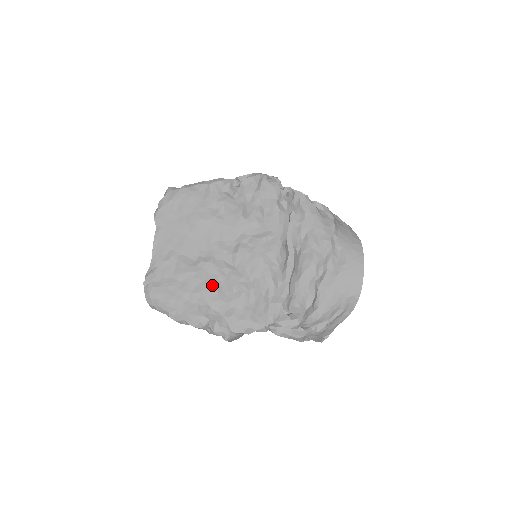
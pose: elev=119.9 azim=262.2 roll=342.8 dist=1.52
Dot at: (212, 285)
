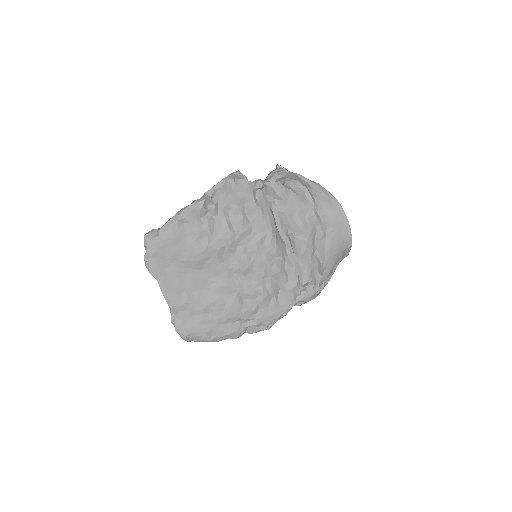
Dot at: (236, 303)
